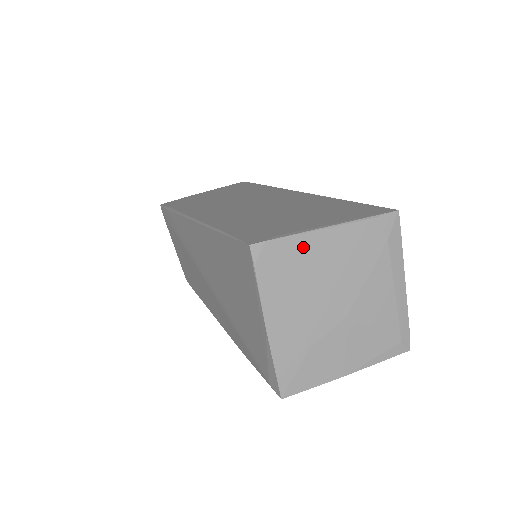
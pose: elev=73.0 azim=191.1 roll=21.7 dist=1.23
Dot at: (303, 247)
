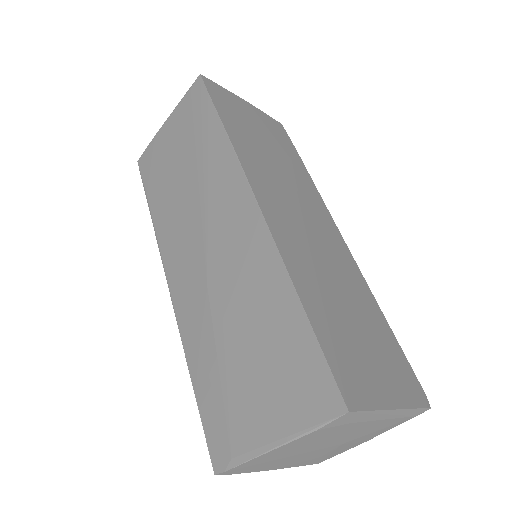
Dot at: (262, 459)
